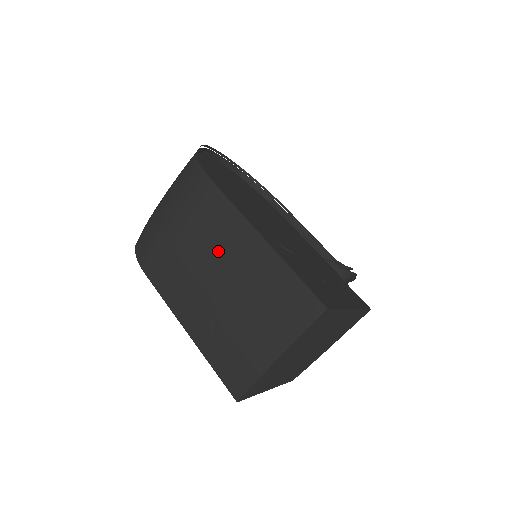
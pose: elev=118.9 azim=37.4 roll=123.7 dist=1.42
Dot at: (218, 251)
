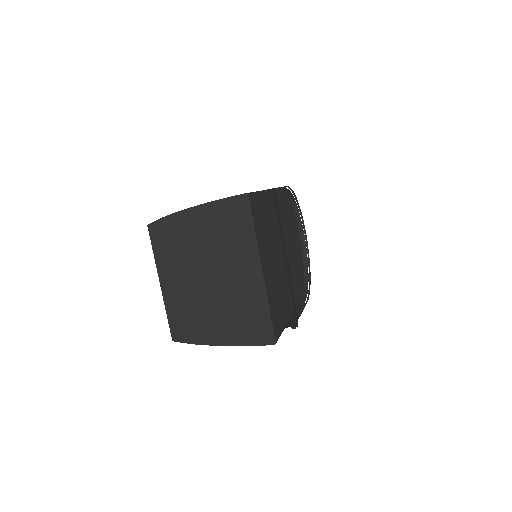
Dot at: occluded
